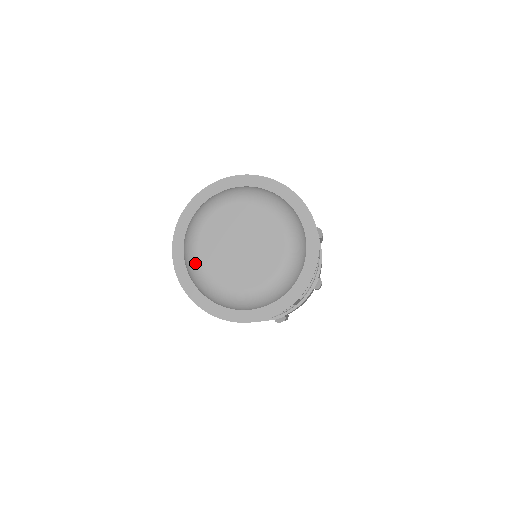
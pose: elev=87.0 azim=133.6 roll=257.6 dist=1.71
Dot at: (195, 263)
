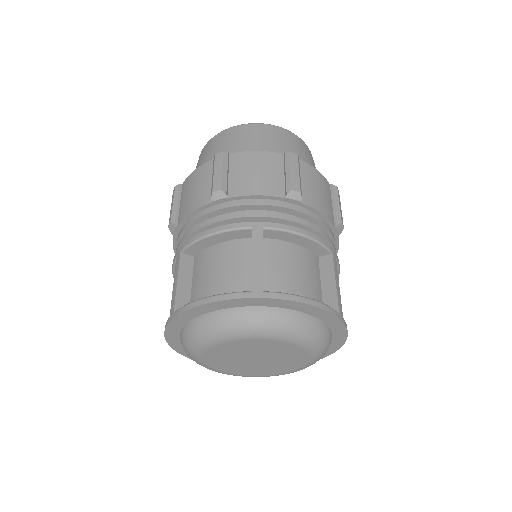
Dot at: (198, 350)
